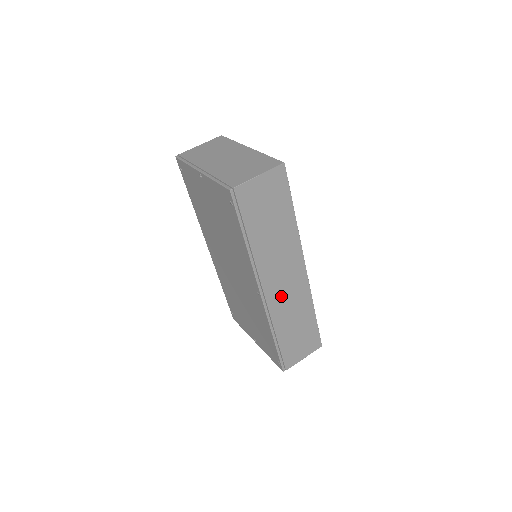
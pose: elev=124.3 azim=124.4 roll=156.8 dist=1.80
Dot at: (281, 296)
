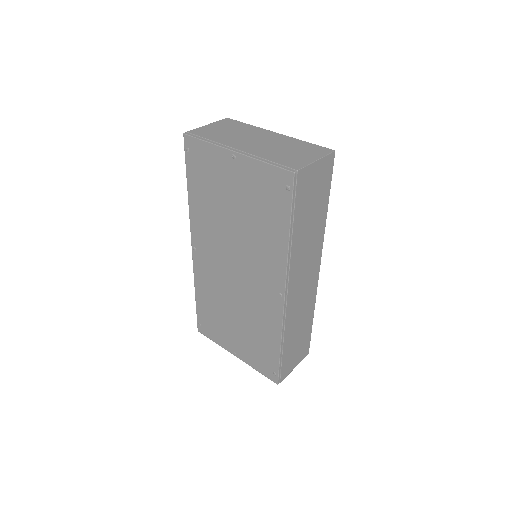
Dot at: (297, 298)
